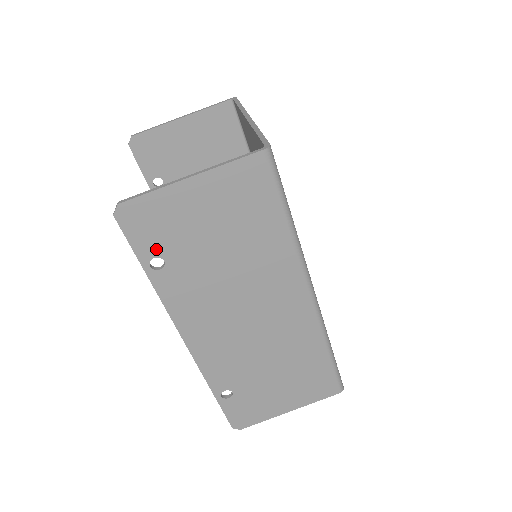
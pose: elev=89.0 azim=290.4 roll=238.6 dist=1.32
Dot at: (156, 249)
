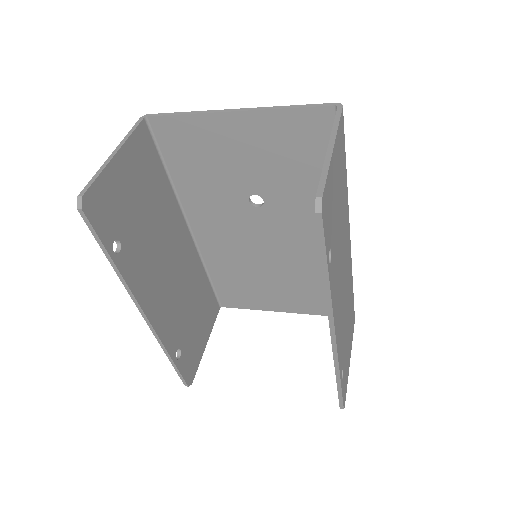
Dot at: (329, 239)
